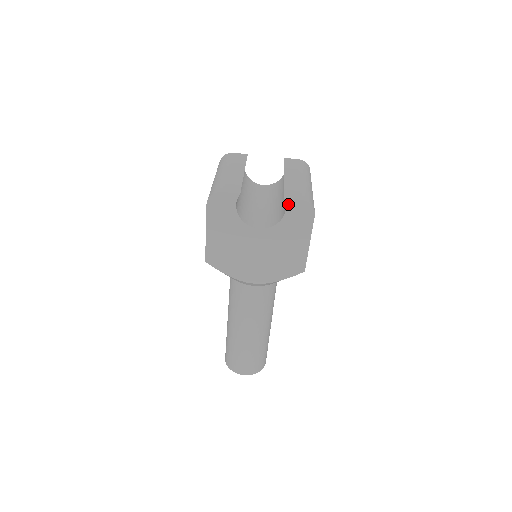
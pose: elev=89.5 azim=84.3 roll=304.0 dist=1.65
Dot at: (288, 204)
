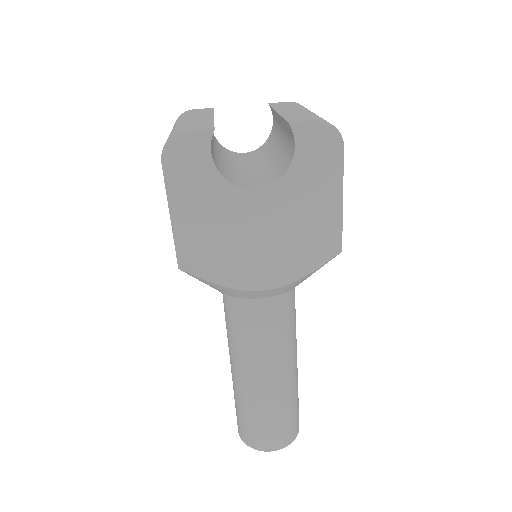
Dot at: (297, 133)
